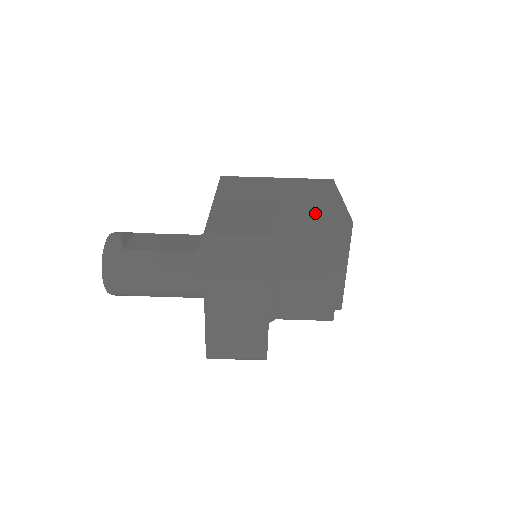
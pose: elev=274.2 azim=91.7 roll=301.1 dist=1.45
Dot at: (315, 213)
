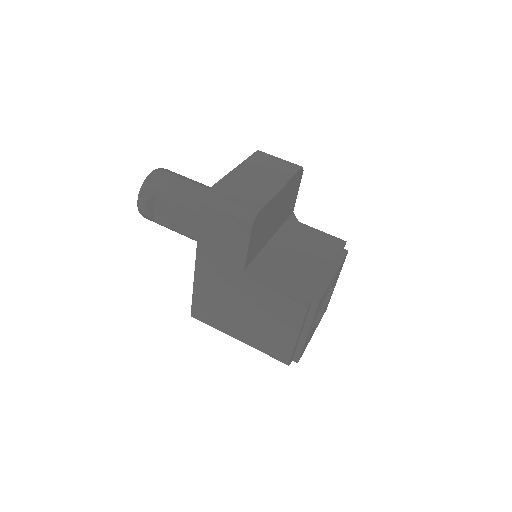
Dot at: (322, 234)
